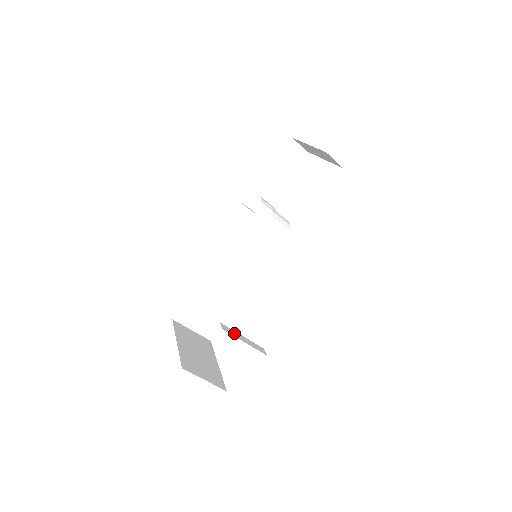
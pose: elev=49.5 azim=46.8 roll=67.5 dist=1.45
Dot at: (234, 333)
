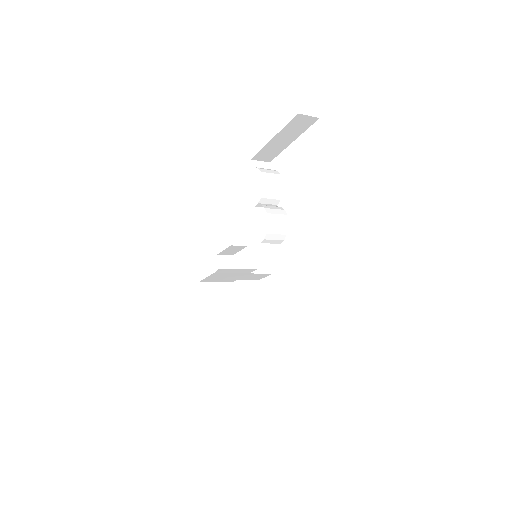
Dot at: (232, 344)
